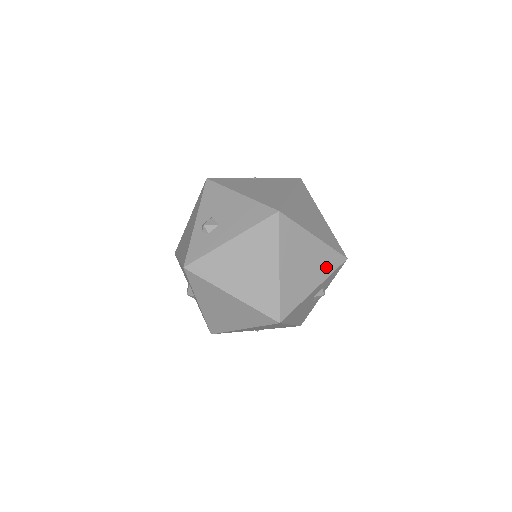
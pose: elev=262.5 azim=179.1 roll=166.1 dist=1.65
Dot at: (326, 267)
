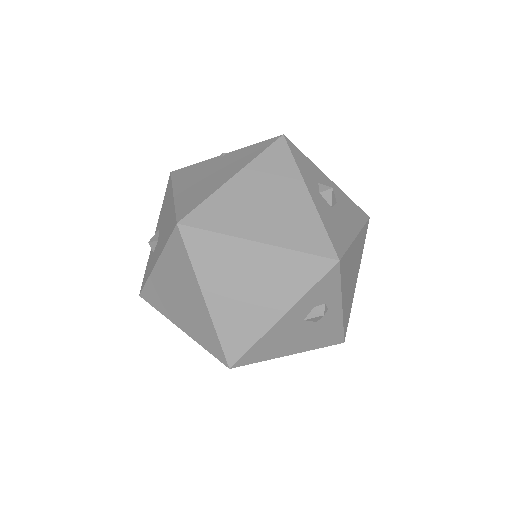
Dot at: (295, 282)
